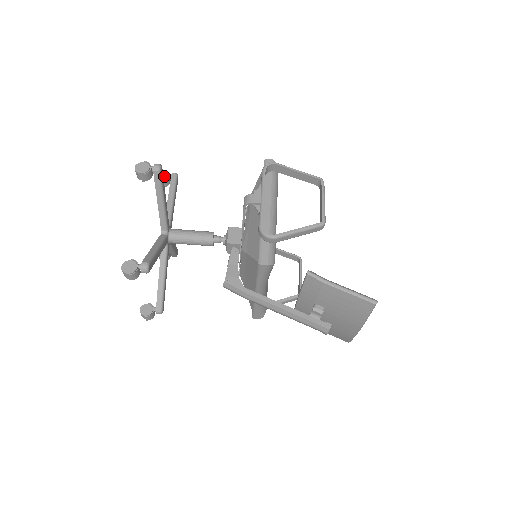
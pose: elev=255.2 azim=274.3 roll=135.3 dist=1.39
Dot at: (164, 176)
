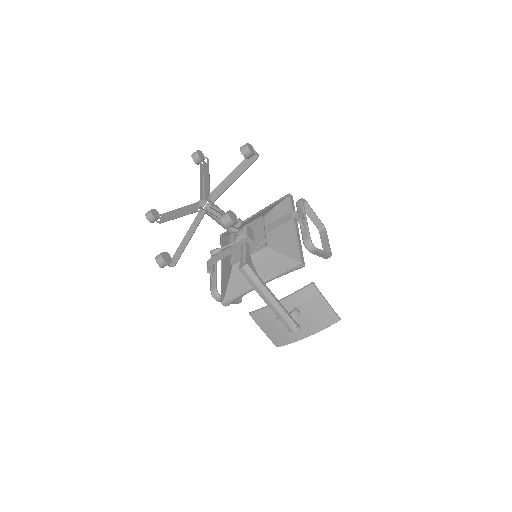
Dot at: (202, 156)
